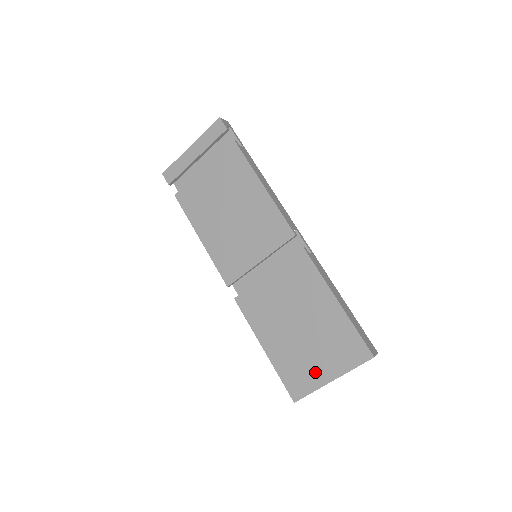
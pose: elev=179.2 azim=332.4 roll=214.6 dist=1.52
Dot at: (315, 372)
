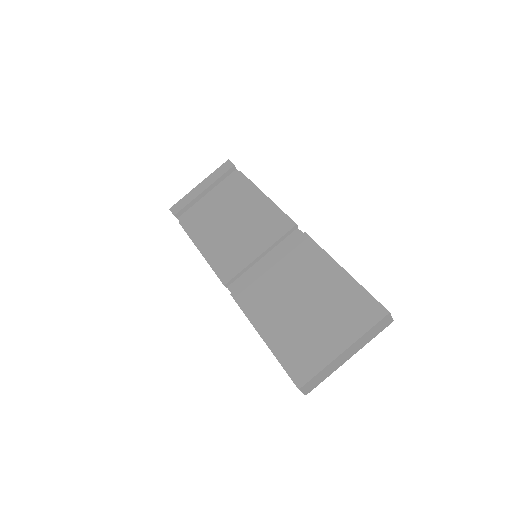
Dot at: (323, 346)
